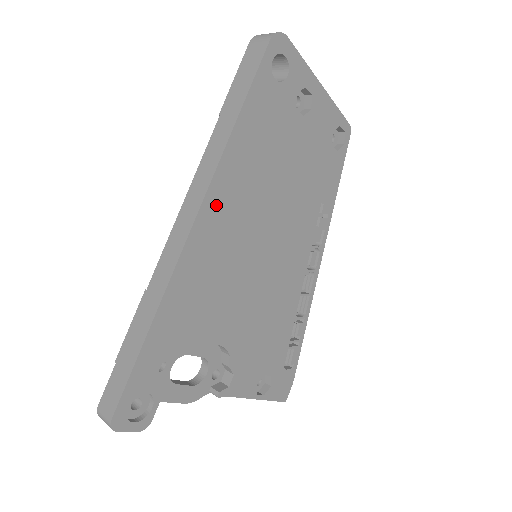
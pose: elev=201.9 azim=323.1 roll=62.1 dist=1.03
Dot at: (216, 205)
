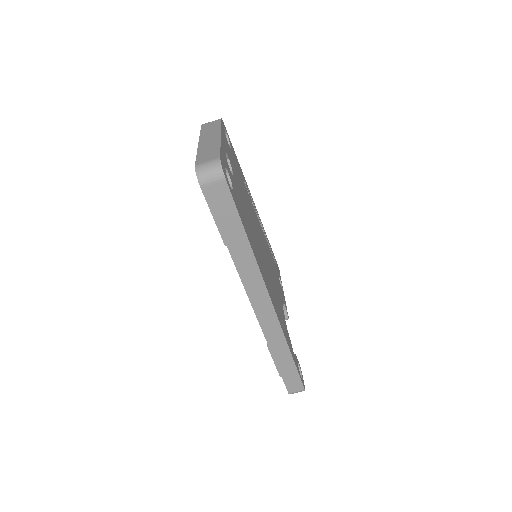
Dot at: (266, 282)
